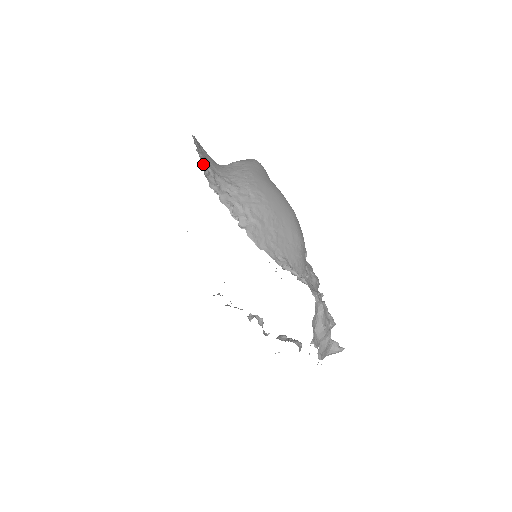
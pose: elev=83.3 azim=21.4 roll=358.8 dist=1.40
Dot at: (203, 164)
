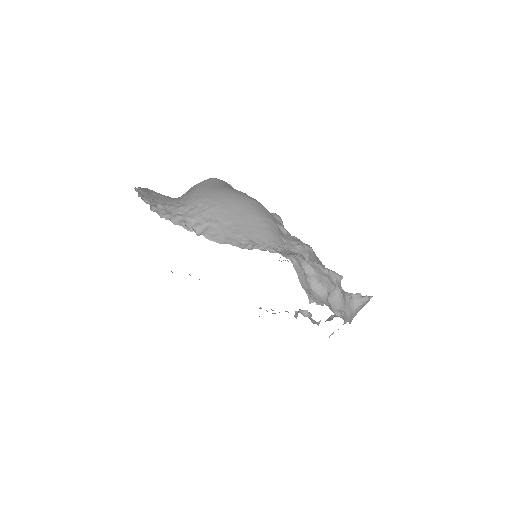
Dot at: (149, 203)
